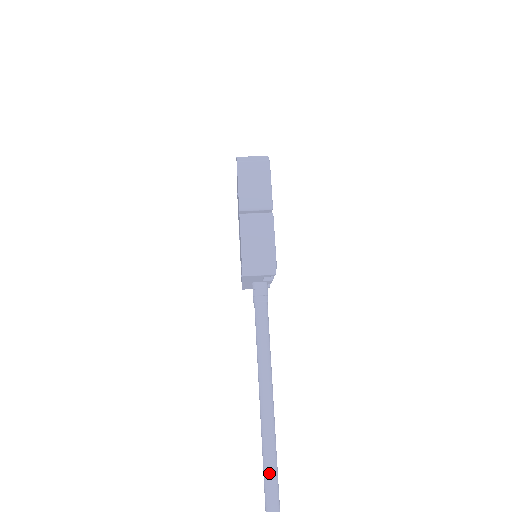
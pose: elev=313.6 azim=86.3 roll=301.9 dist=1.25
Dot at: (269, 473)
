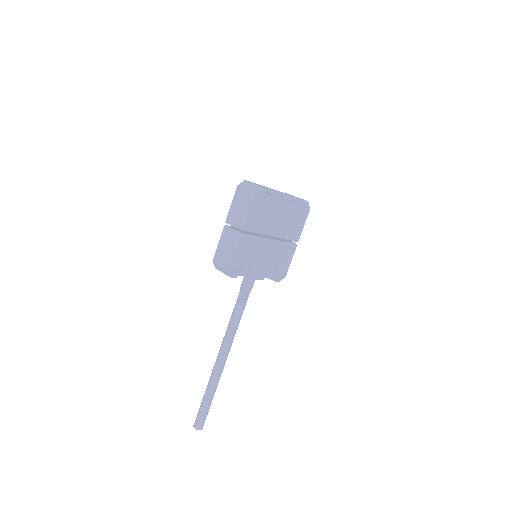
Dot at: (205, 395)
